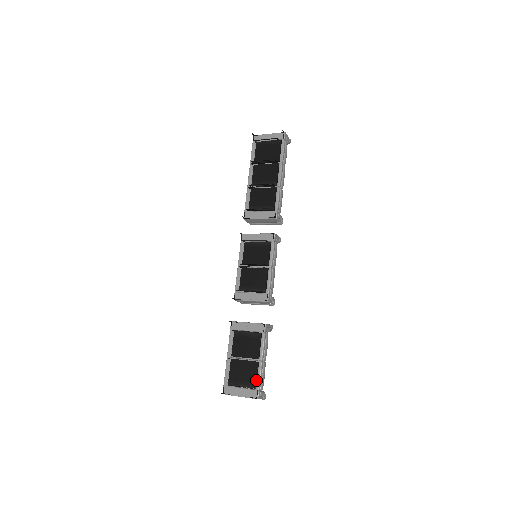
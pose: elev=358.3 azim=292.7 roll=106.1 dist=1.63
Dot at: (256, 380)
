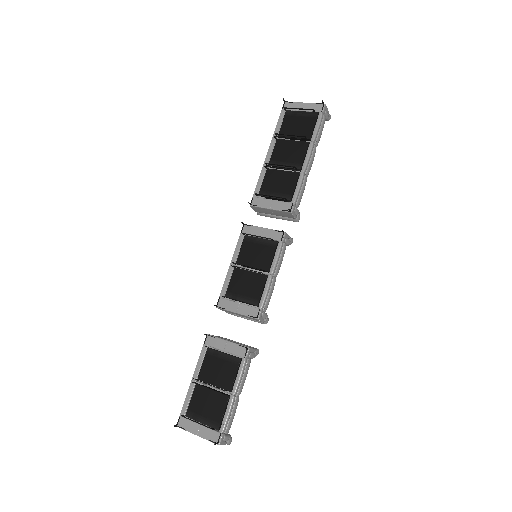
Dot at: (222, 419)
